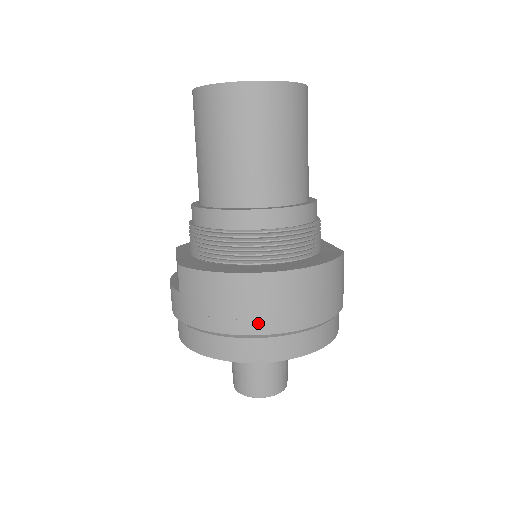
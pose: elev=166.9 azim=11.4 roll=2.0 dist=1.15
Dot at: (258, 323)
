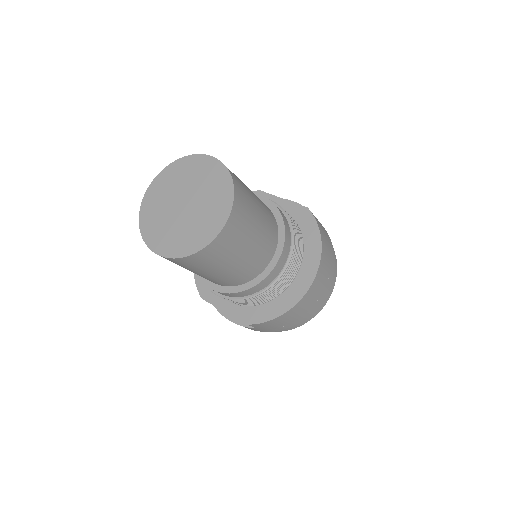
Dot at: (317, 303)
